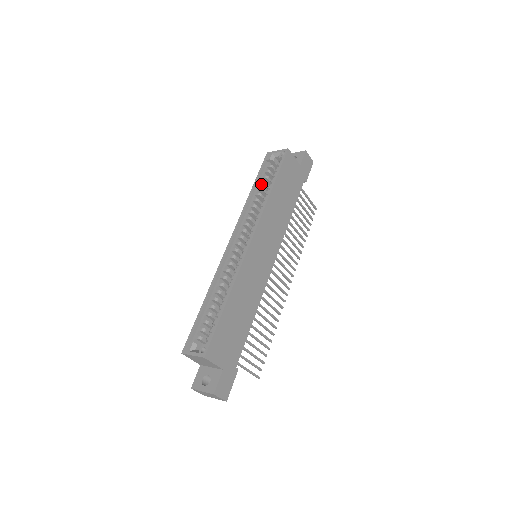
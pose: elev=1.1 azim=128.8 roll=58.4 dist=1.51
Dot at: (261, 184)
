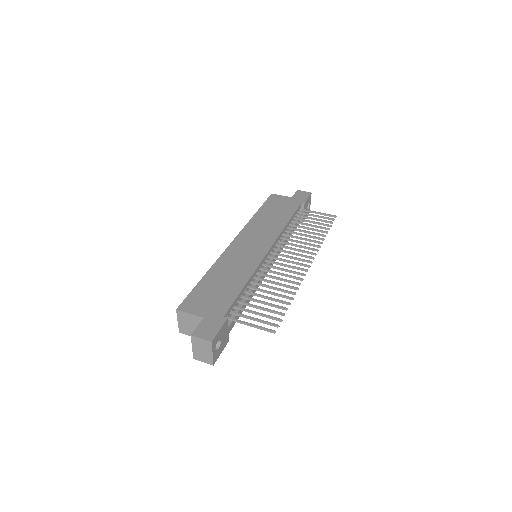
Dot at: occluded
